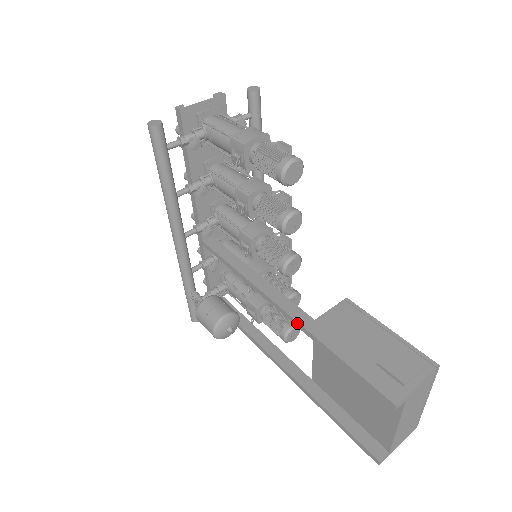
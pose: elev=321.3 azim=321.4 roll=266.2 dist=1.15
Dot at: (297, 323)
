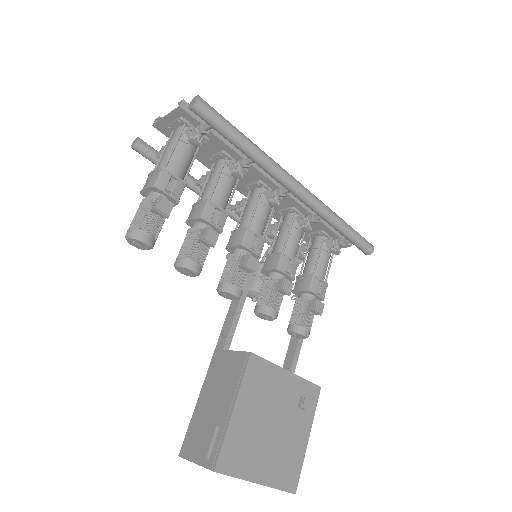
Dot at: (219, 341)
